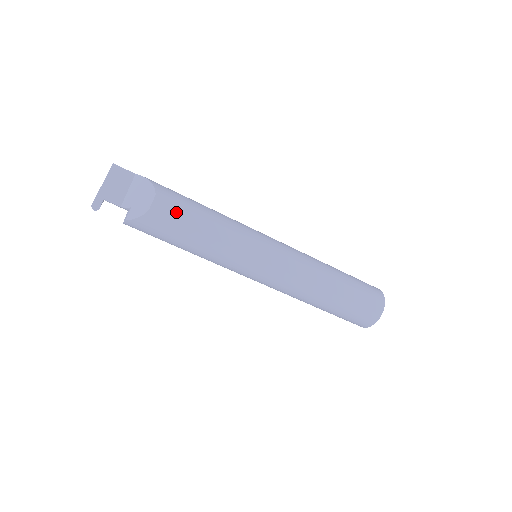
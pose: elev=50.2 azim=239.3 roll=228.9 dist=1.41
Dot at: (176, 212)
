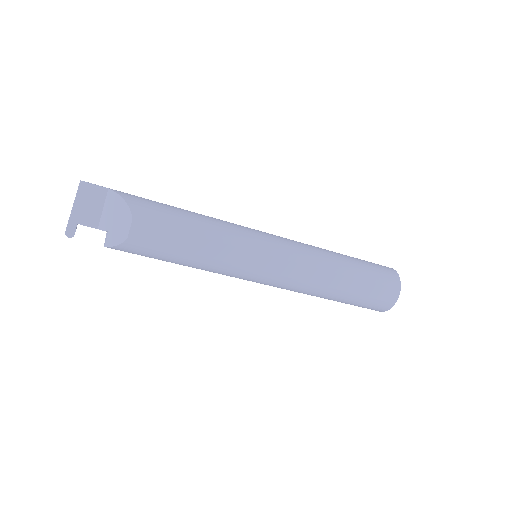
Dot at: (158, 235)
